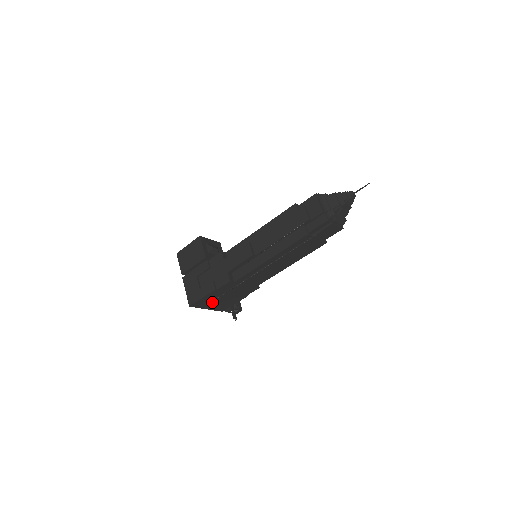
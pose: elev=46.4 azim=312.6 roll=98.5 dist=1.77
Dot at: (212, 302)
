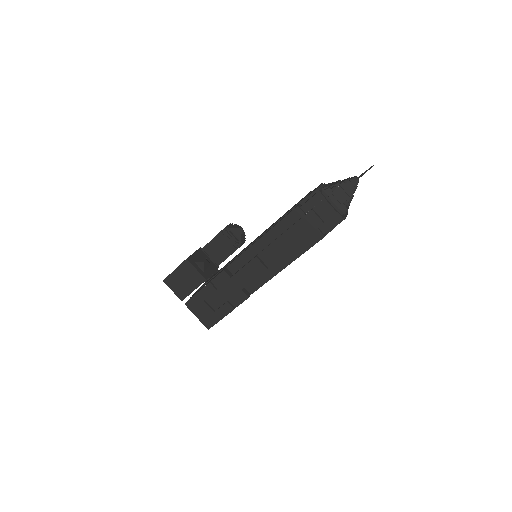
Dot at: occluded
